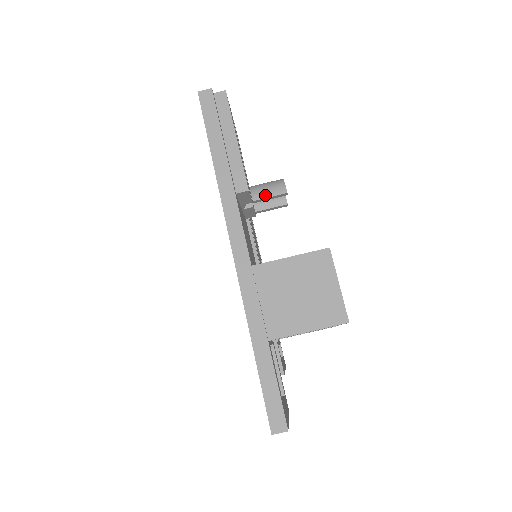
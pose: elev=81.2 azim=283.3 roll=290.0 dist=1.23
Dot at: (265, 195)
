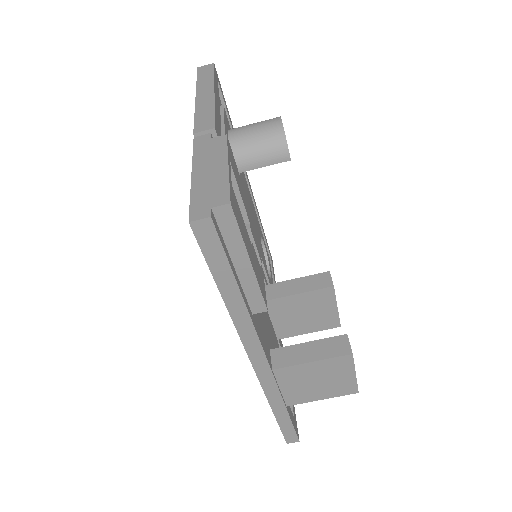
Dot at: (261, 164)
